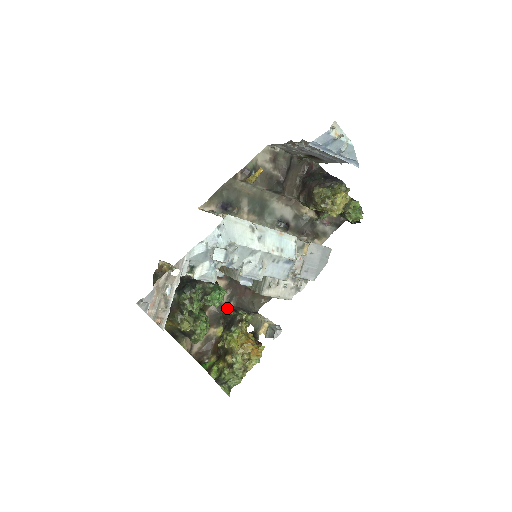
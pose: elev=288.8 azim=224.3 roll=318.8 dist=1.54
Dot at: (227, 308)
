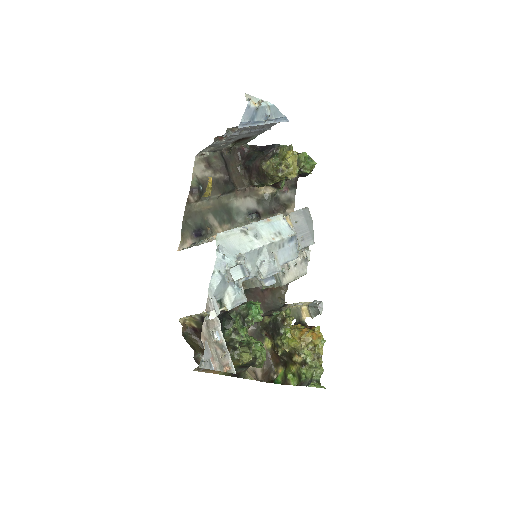
Dot at: occluded
